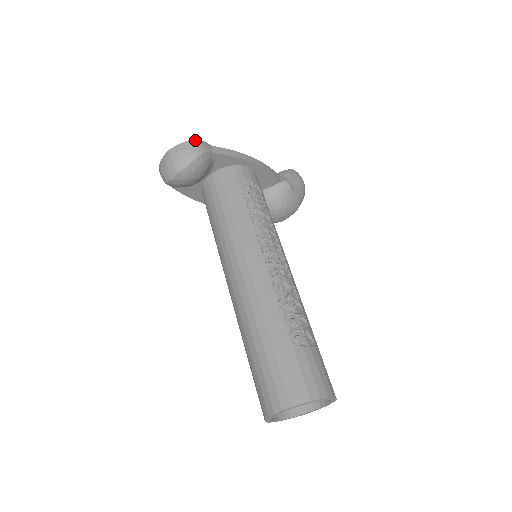
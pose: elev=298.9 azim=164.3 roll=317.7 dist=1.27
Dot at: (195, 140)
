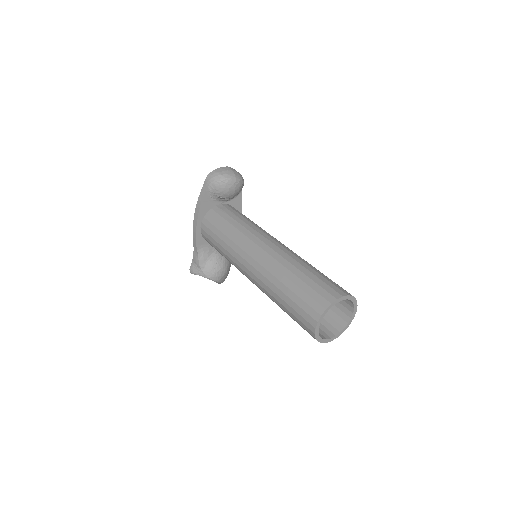
Dot at: occluded
